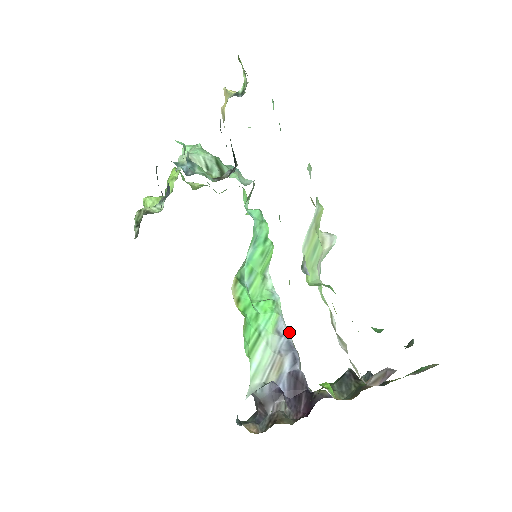
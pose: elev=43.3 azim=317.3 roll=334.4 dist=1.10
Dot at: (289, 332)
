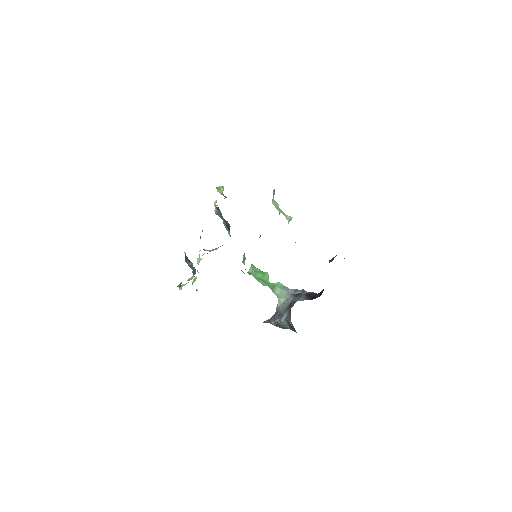
Dot at: occluded
